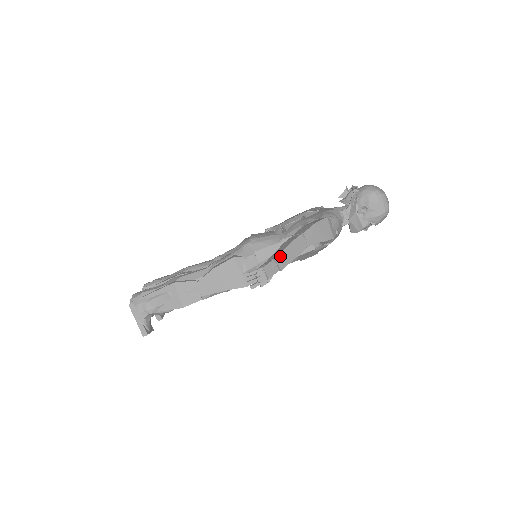
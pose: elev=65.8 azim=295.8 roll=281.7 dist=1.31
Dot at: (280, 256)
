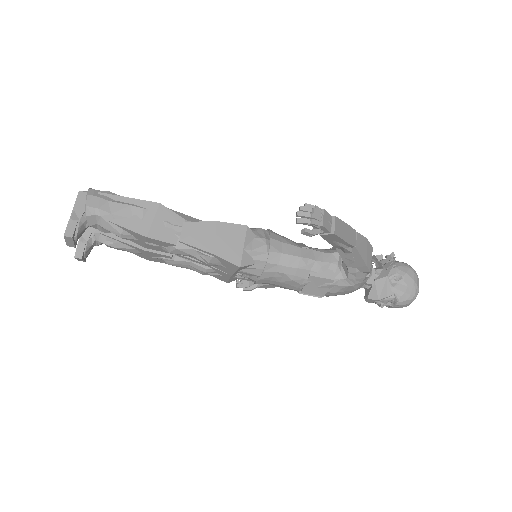
Dot at: (338, 221)
